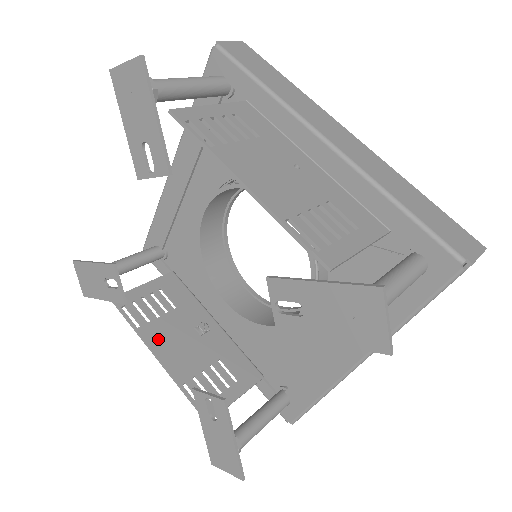
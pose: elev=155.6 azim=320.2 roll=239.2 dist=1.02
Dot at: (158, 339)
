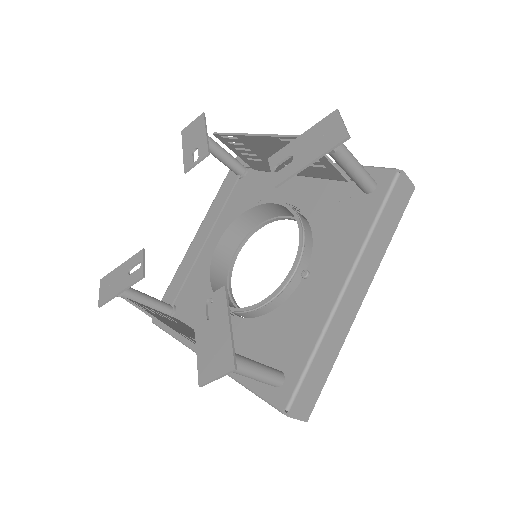
Dot at: (161, 318)
